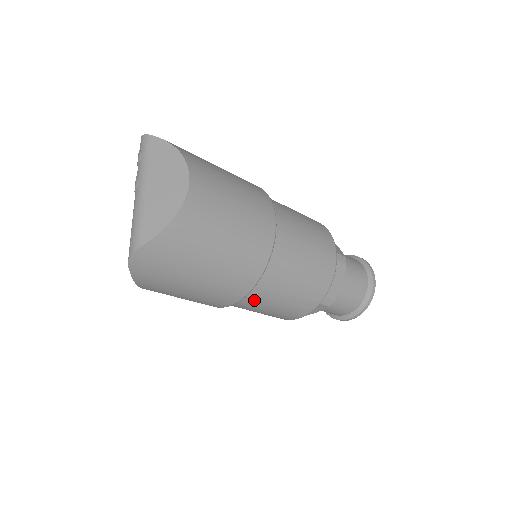
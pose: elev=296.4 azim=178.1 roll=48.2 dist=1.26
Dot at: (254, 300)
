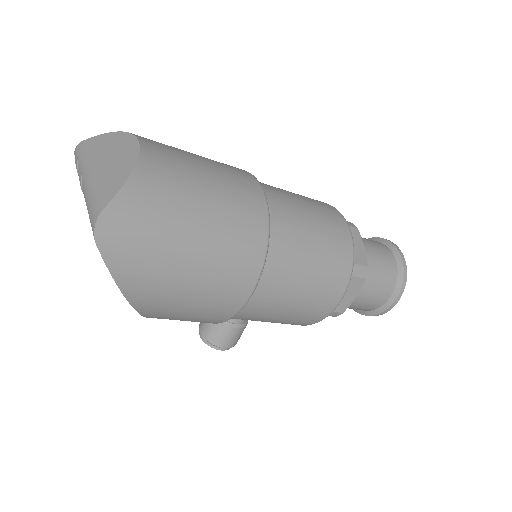
Dot at: (275, 281)
